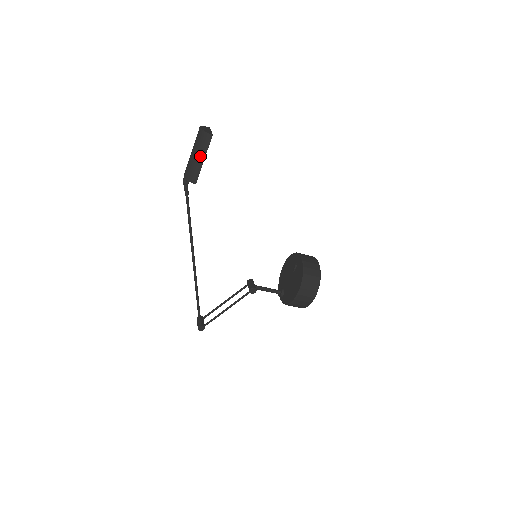
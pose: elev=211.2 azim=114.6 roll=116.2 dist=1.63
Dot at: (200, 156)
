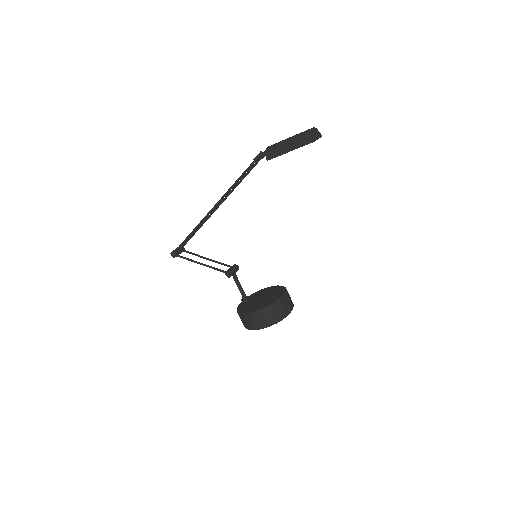
Dot at: (290, 146)
